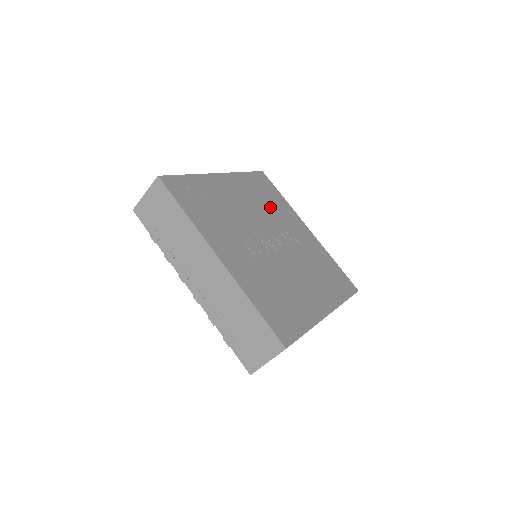
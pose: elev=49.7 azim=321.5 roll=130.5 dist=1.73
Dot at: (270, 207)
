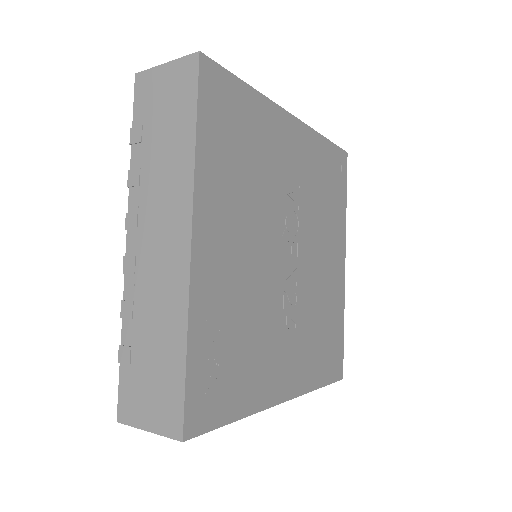
Dot at: (257, 171)
